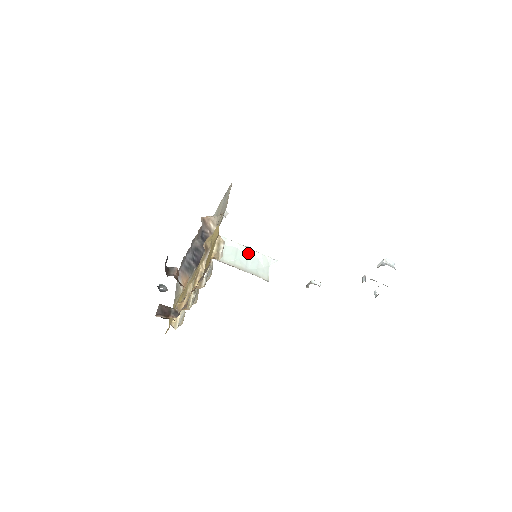
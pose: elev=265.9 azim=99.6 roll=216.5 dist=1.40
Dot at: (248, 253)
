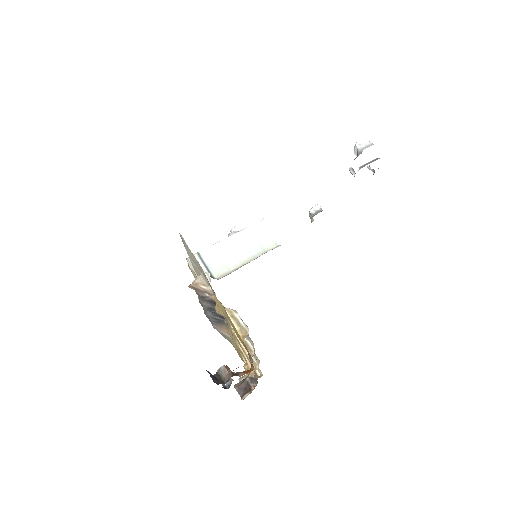
Dot at: (239, 238)
